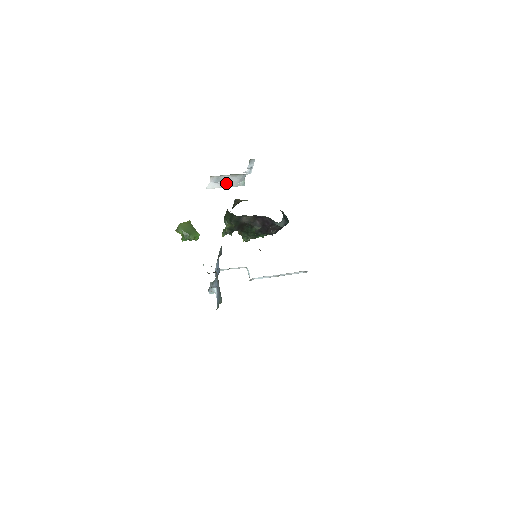
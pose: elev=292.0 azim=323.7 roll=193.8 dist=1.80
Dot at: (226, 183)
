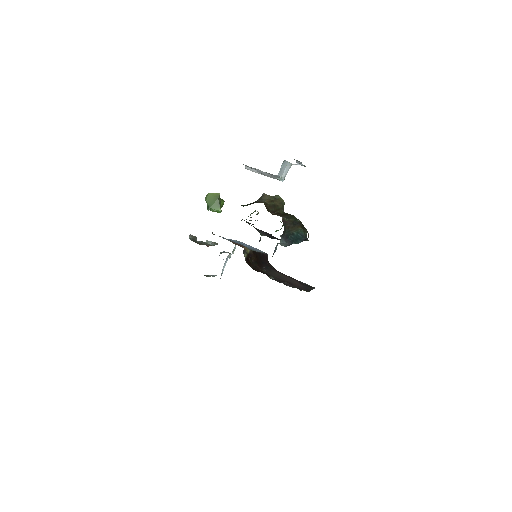
Dot at: (261, 173)
